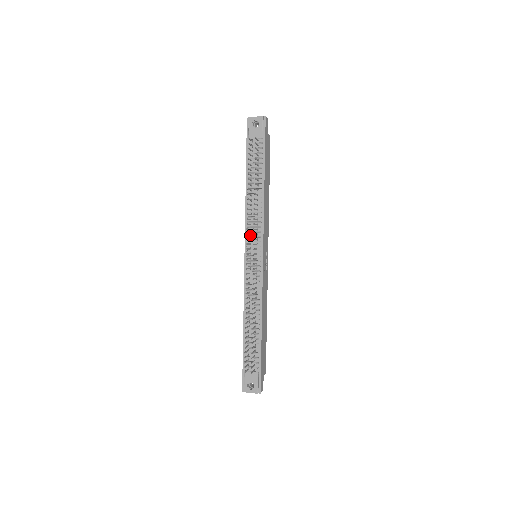
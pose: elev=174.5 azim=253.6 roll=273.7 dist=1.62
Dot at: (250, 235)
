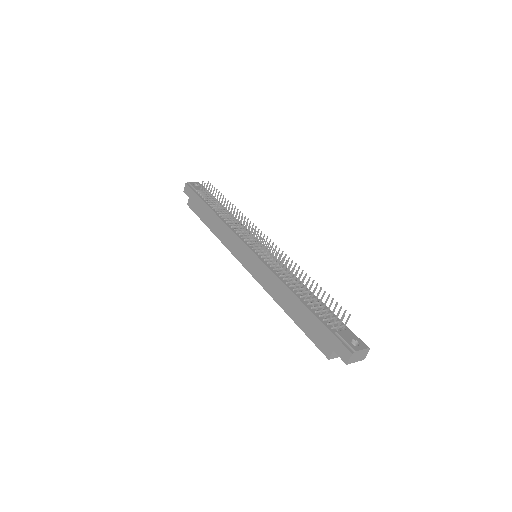
Dot at: (243, 237)
